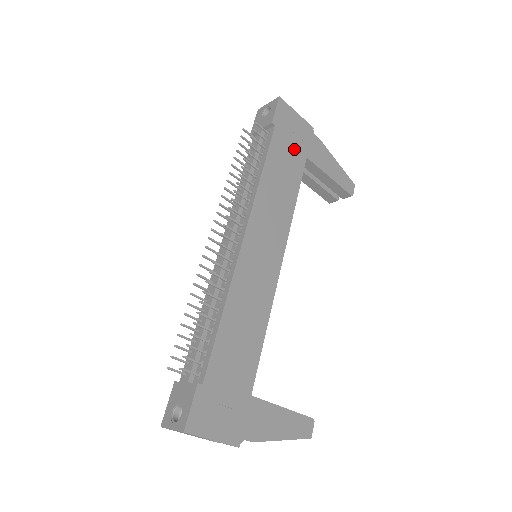
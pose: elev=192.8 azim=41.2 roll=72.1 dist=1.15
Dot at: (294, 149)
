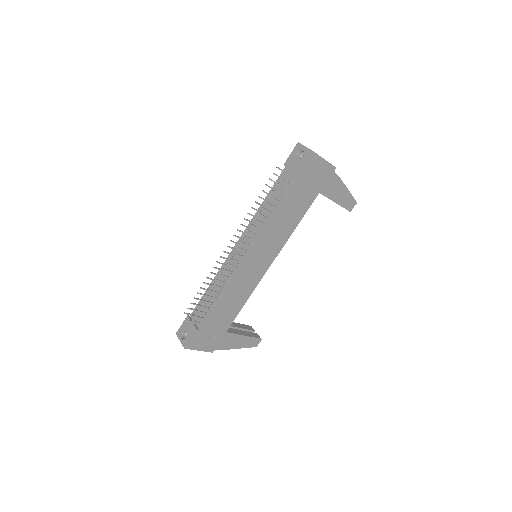
Dot at: (310, 189)
